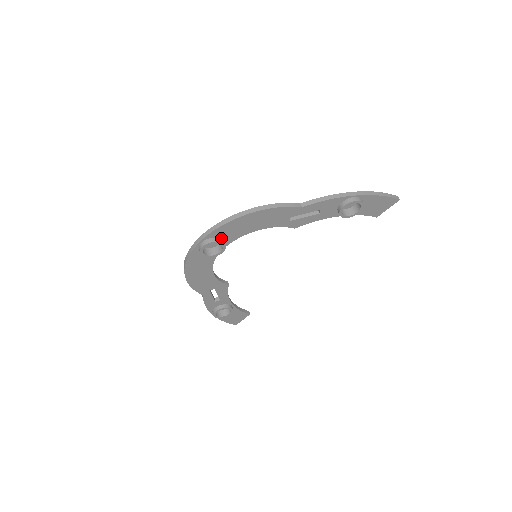
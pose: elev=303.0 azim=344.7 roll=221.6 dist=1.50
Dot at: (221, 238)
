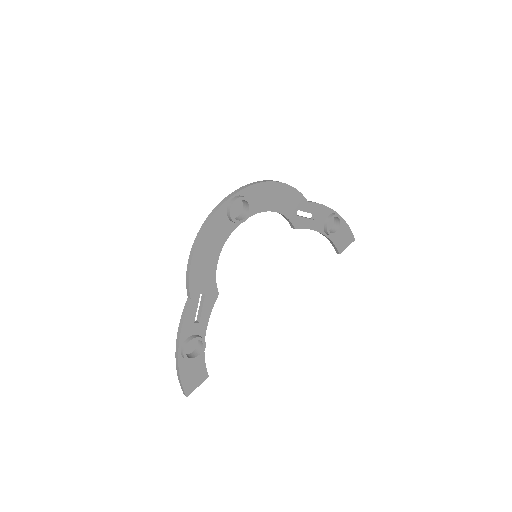
Dot at: occluded
